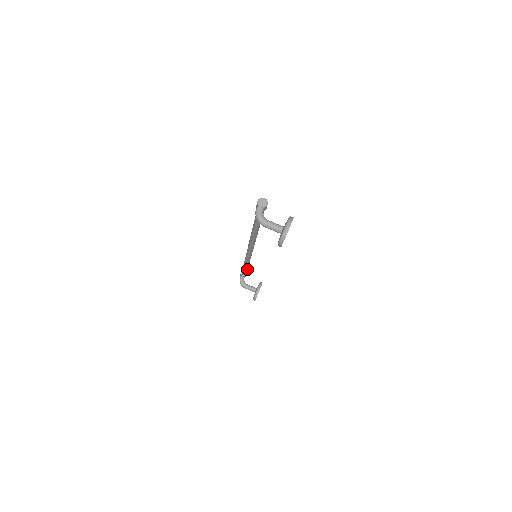
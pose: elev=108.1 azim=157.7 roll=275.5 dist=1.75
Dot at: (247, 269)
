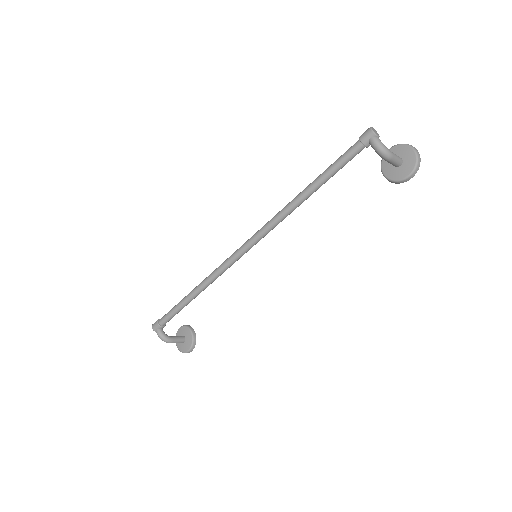
Dot at: occluded
